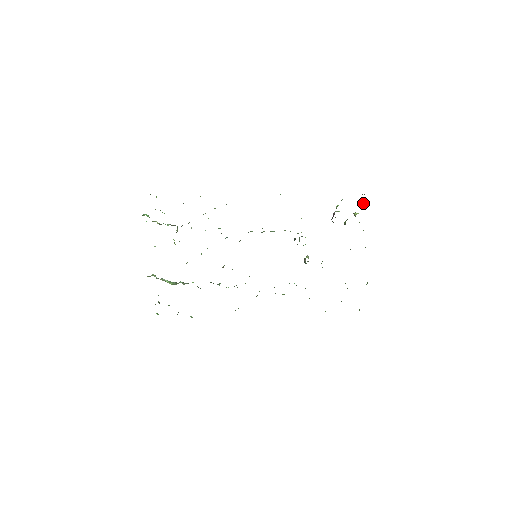
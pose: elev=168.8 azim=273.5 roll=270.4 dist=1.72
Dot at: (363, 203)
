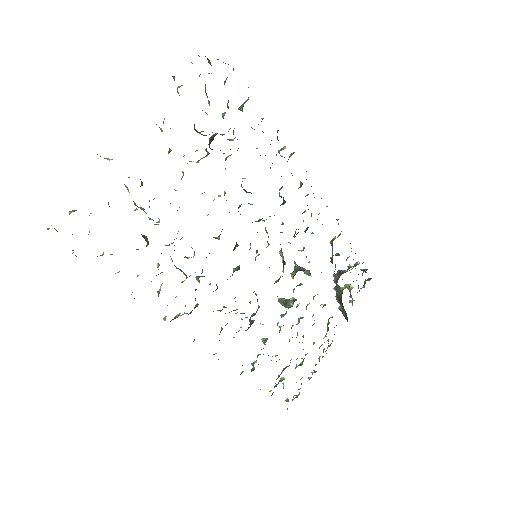
Dot at: (365, 281)
